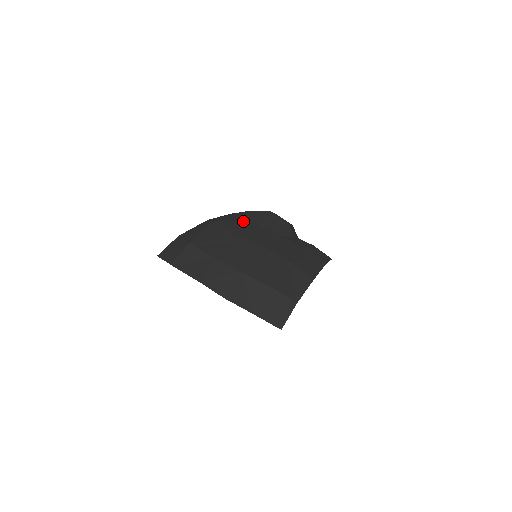
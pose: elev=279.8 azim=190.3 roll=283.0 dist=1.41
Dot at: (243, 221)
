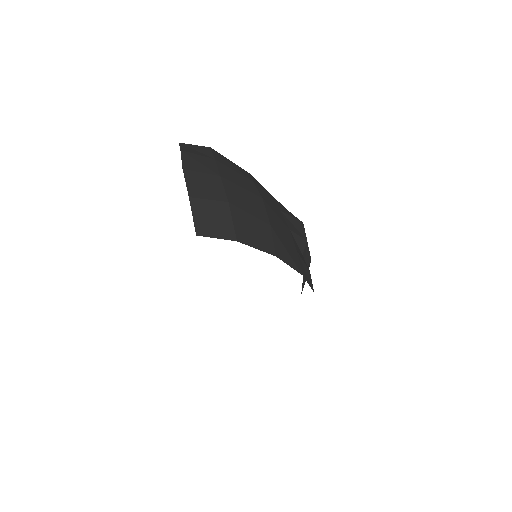
Dot at: (272, 196)
